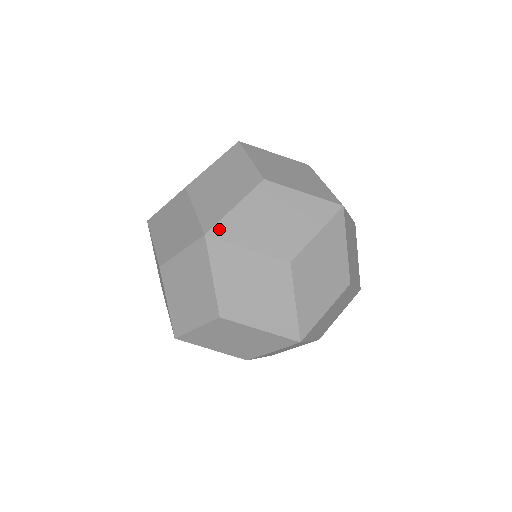
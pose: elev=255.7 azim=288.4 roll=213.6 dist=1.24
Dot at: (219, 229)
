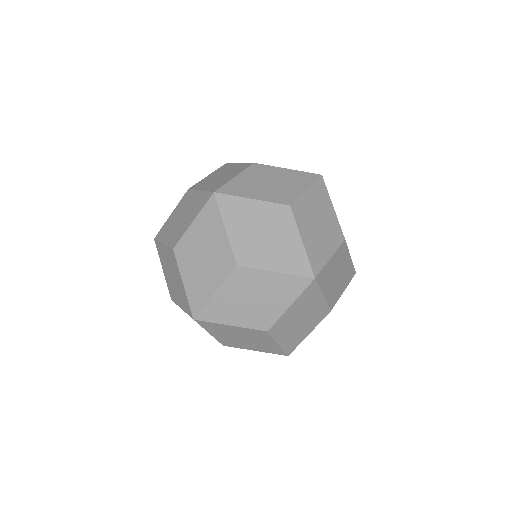
Dot at: (225, 199)
